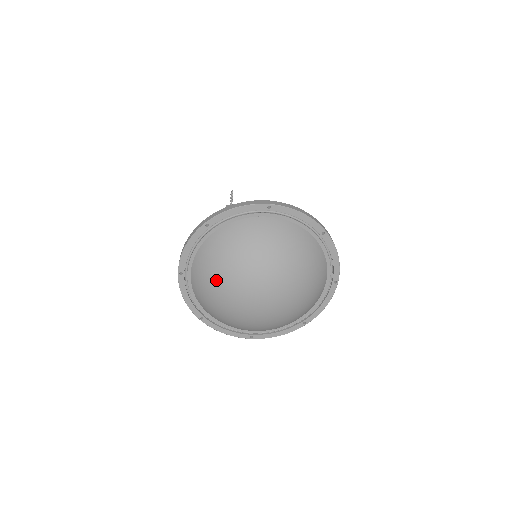
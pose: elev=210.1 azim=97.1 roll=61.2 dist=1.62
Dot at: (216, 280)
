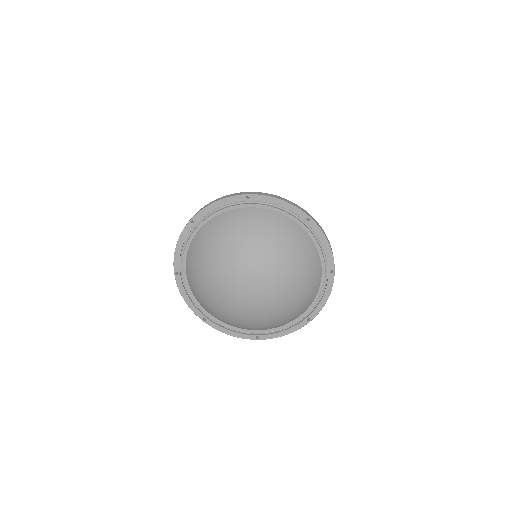
Dot at: (213, 305)
